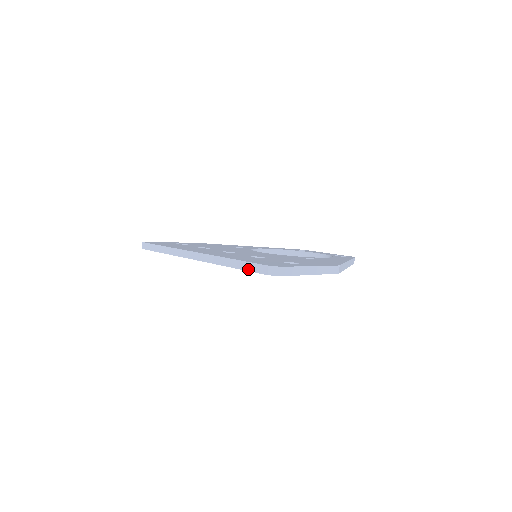
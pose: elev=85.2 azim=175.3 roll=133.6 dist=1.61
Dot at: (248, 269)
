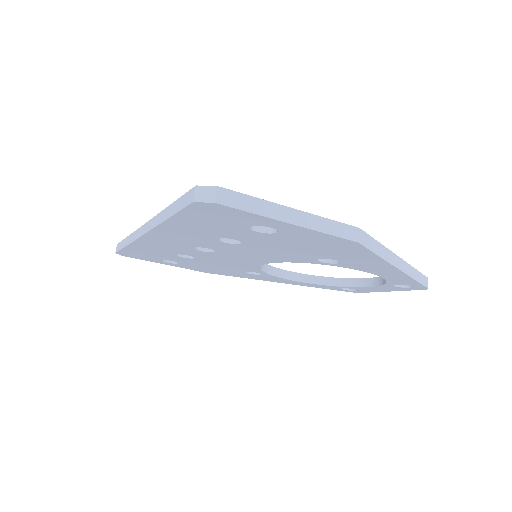
Dot at: (177, 209)
